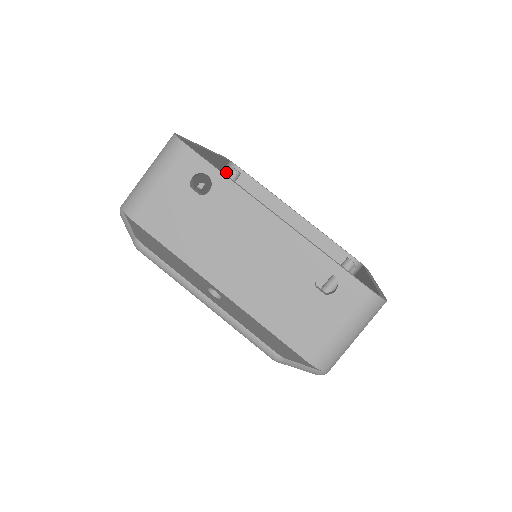
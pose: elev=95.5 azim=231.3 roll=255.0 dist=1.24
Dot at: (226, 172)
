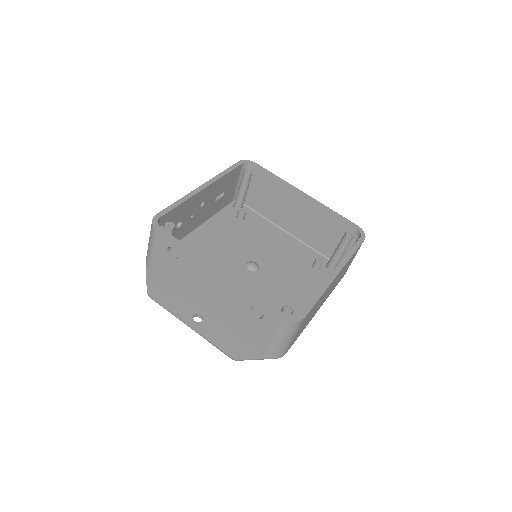
Dot at: occluded
